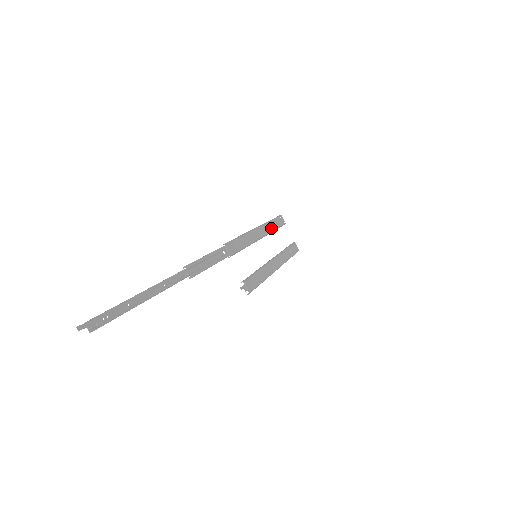
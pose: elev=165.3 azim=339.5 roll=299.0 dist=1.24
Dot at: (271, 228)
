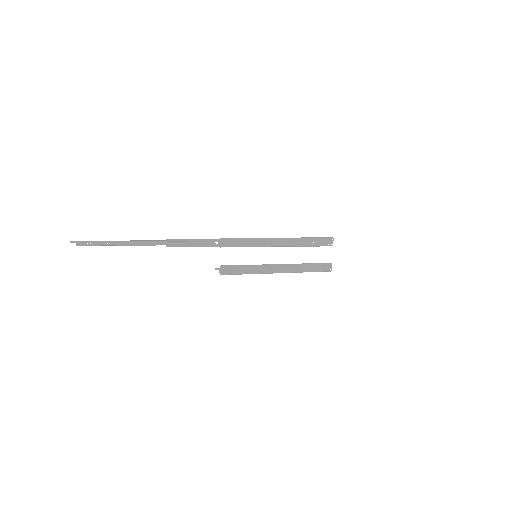
Dot at: (302, 243)
